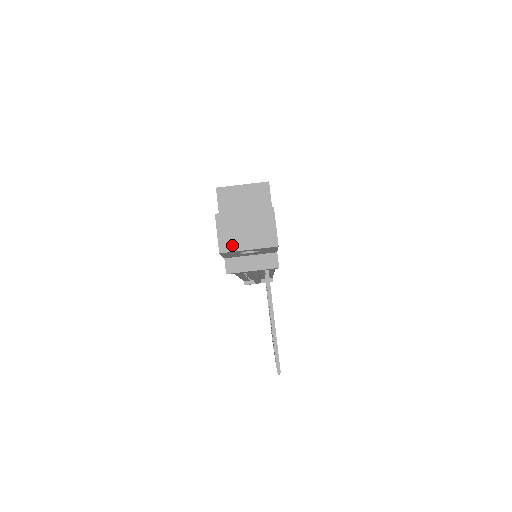
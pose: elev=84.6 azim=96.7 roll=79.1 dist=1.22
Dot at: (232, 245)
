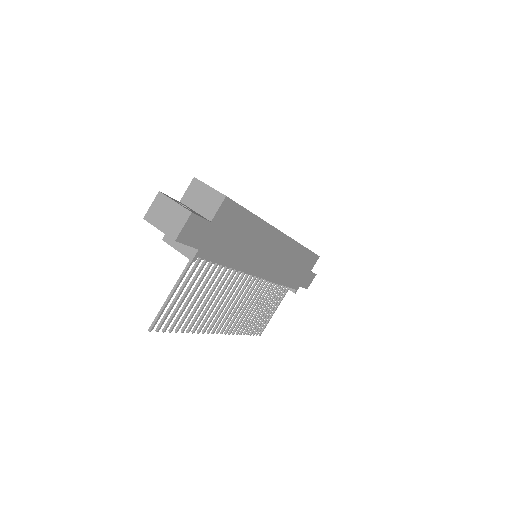
Dot at: (153, 219)
